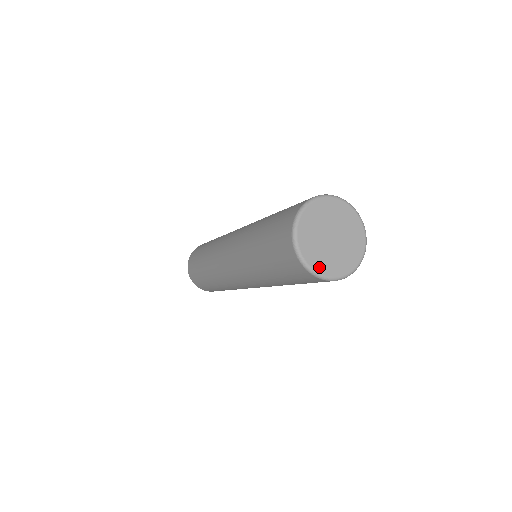
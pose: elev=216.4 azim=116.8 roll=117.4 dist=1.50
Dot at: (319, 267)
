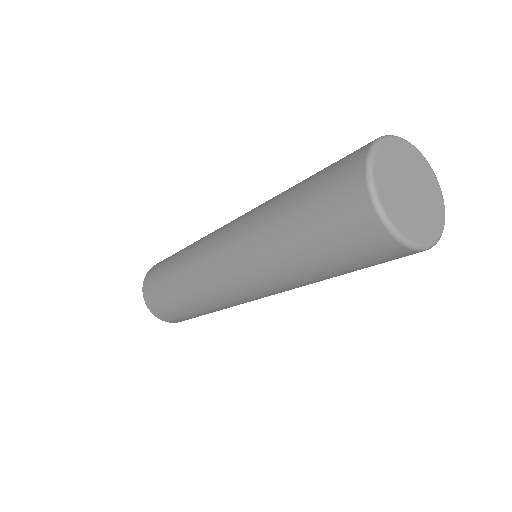
Dot at: (401, 226)
